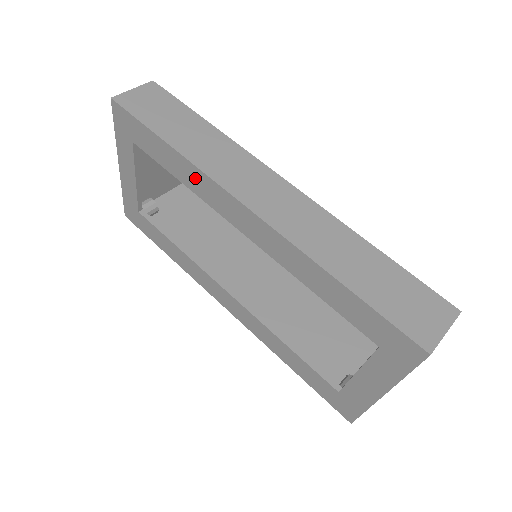
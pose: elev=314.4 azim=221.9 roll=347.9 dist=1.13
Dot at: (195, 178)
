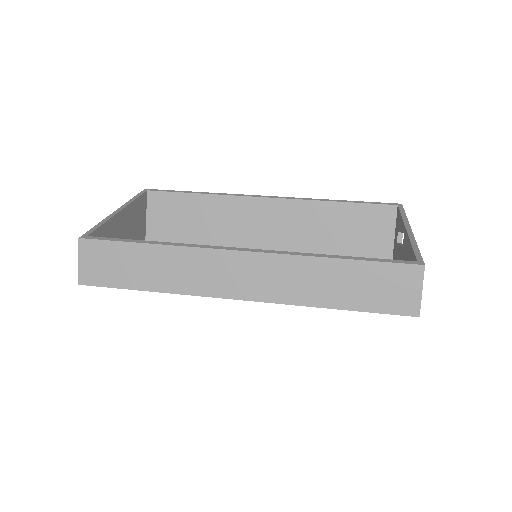
Dot at: occluded
